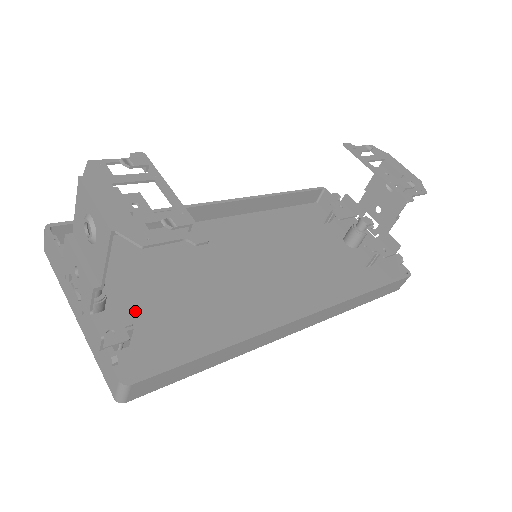
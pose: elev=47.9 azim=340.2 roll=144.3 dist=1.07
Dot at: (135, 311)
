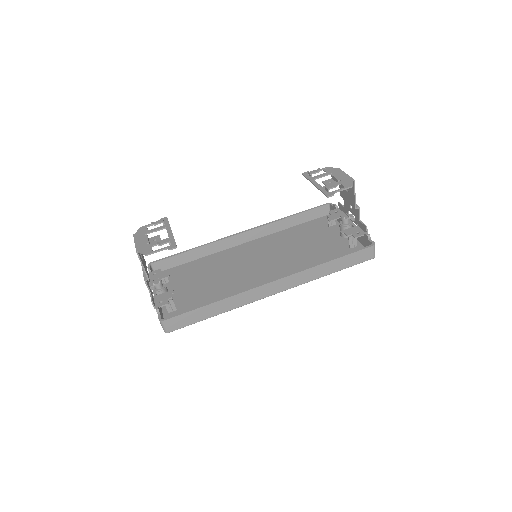
Dot at: (185, 295)
